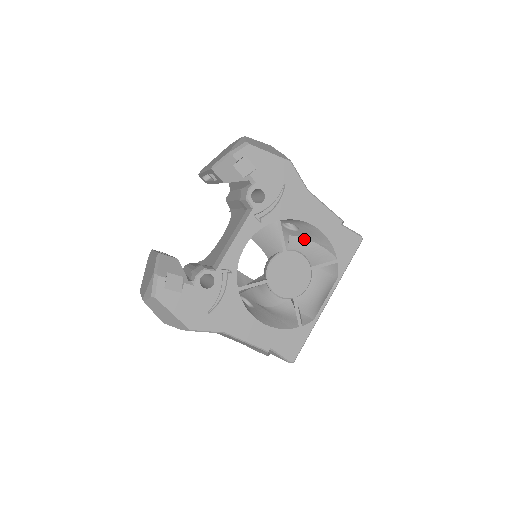
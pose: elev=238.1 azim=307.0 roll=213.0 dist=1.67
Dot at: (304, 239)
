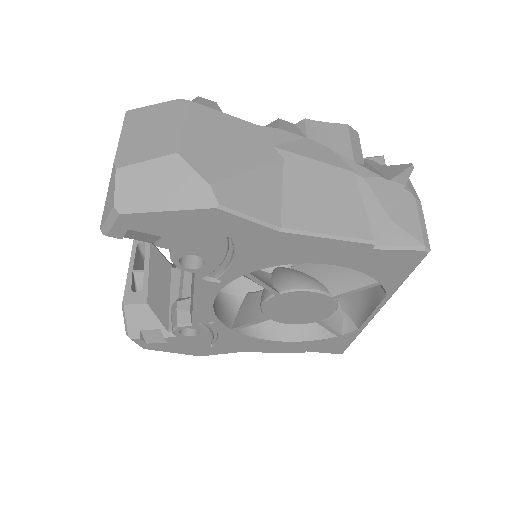
Dot at: occluded
